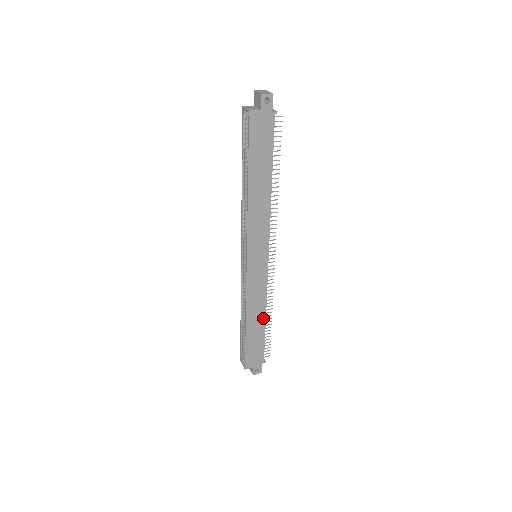
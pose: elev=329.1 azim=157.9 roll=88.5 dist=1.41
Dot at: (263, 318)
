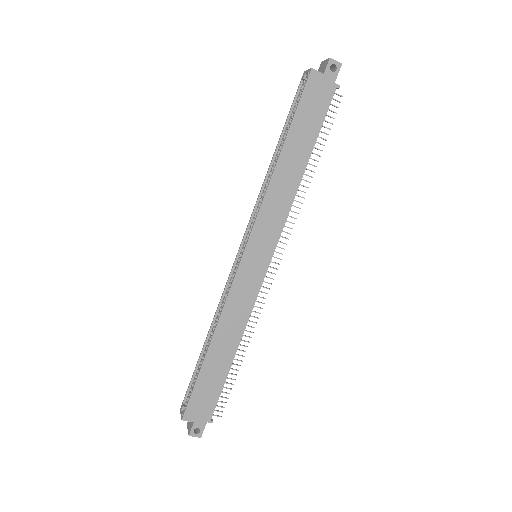
Dot at: (234, 348)
